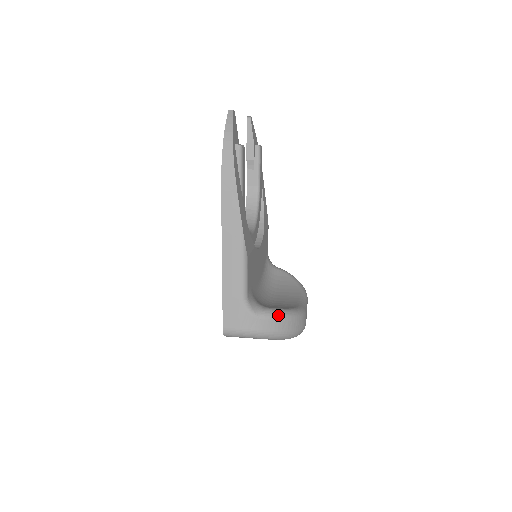
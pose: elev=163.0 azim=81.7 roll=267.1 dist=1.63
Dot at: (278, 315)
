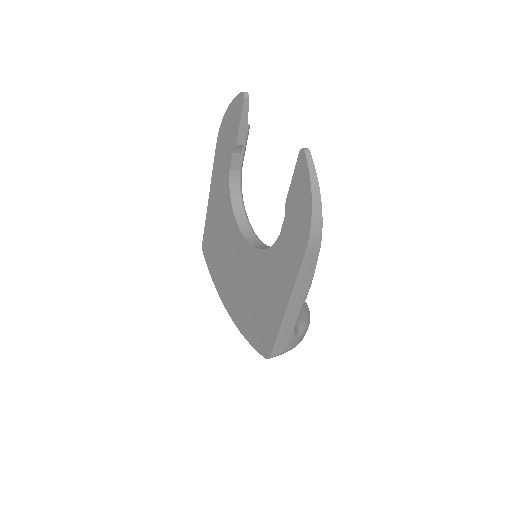
Dot at: (308, 324)
